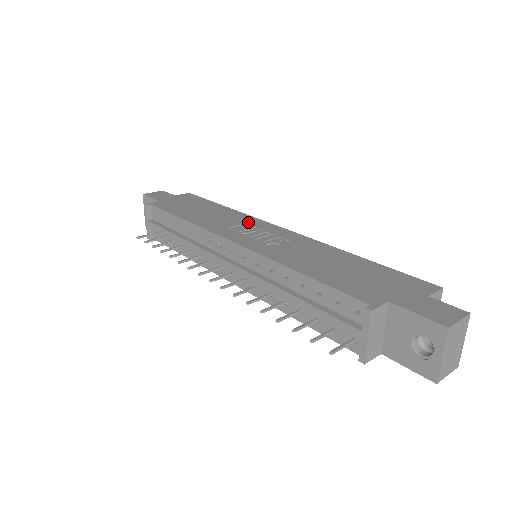
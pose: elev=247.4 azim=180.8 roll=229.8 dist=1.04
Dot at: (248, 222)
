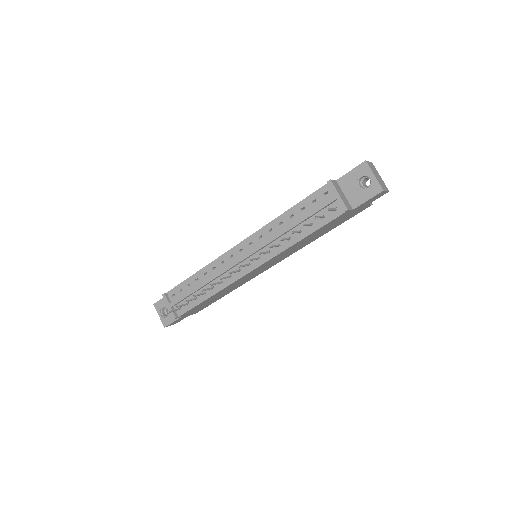
Dot at: occluded
